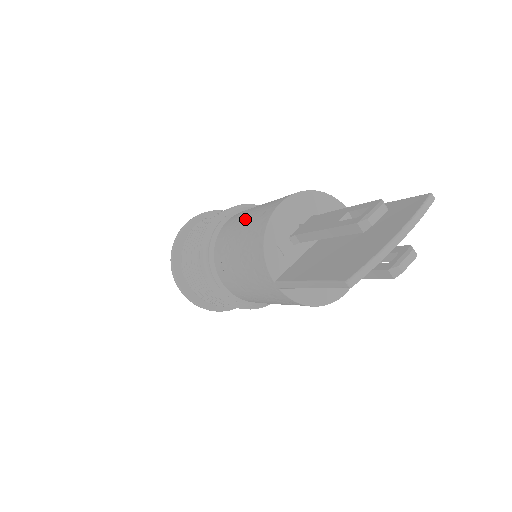
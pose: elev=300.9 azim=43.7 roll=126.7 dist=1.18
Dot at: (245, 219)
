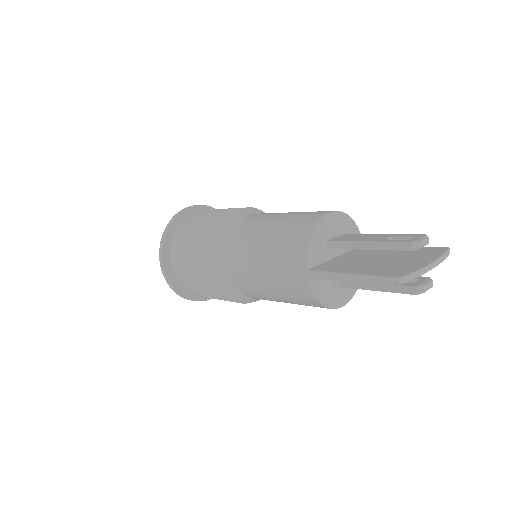
Dot at: (281, 216)
